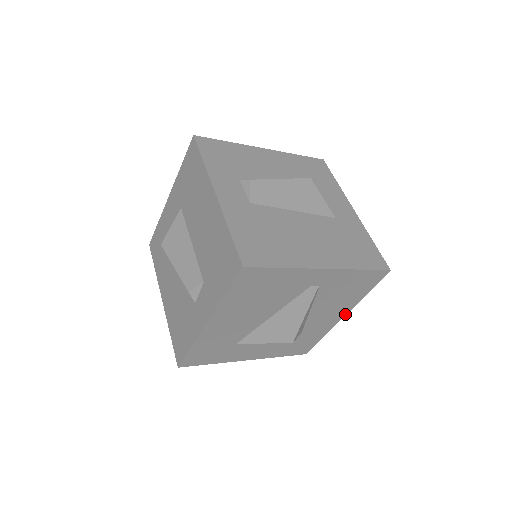
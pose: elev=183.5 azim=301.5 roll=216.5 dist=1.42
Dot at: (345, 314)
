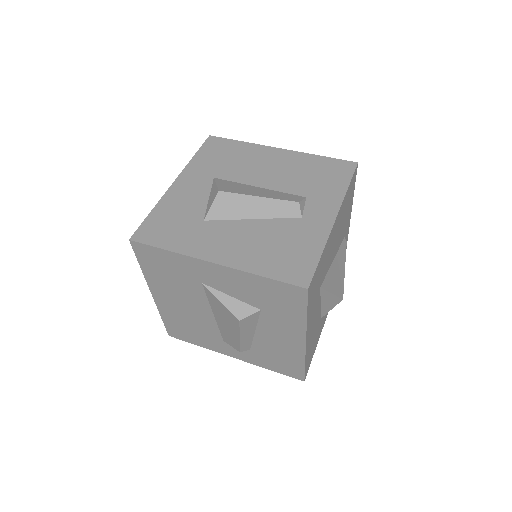
Dot at: occluded
